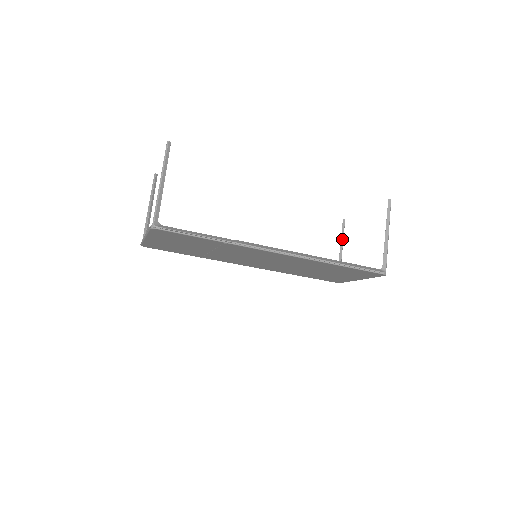
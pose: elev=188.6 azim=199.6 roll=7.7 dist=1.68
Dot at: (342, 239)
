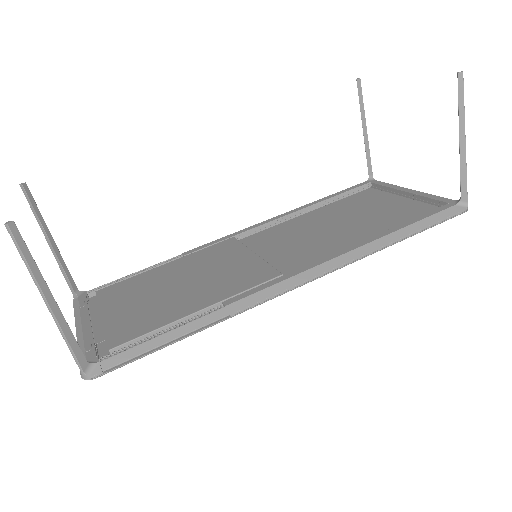
Dot at: (363, 116)
